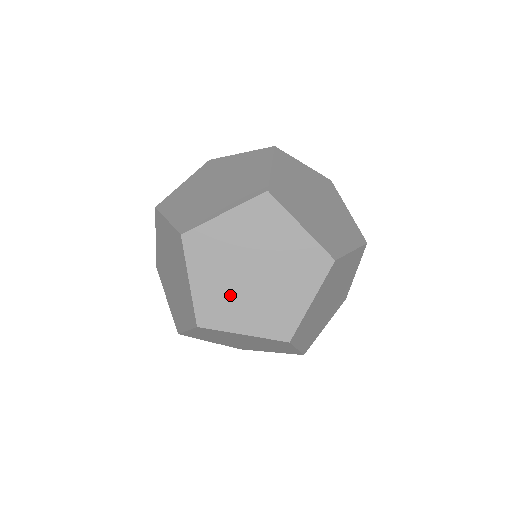
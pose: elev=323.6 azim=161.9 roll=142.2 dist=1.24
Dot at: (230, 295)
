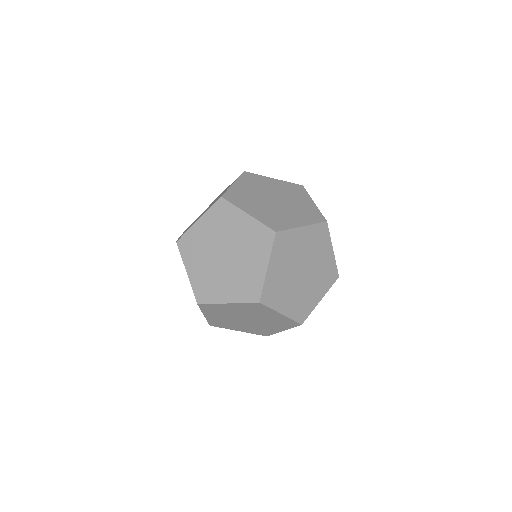
Dot at: (231, 322)
